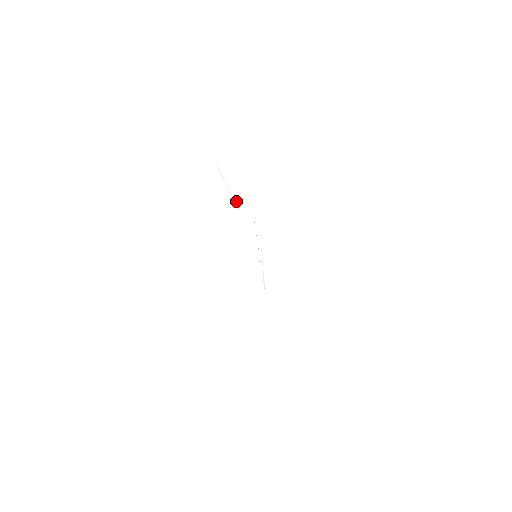
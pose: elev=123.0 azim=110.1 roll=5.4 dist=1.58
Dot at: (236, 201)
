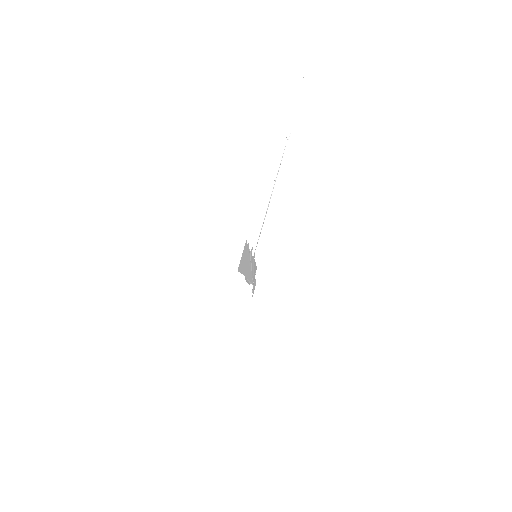
Dot at: occluded
